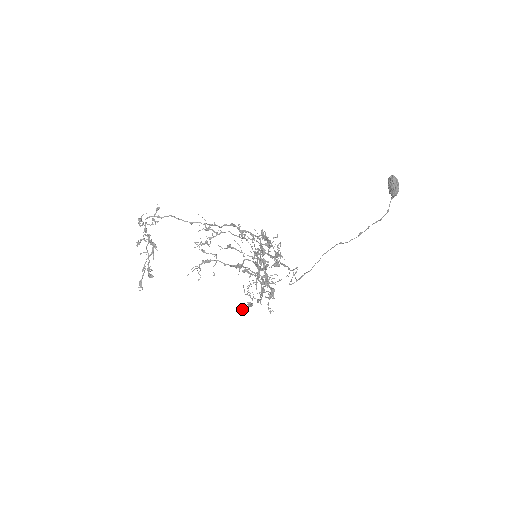
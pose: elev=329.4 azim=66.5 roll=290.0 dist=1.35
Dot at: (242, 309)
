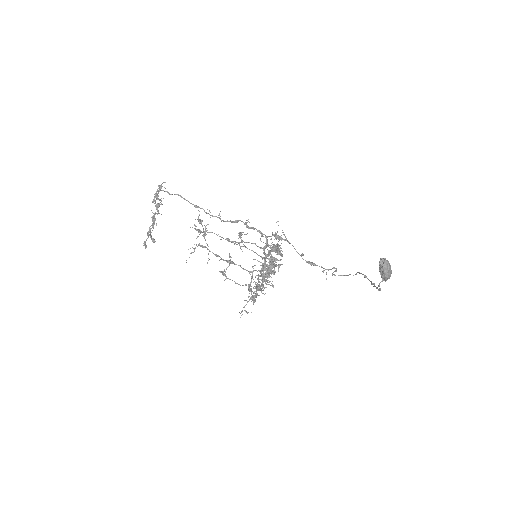
Dot at: (262, 283)
